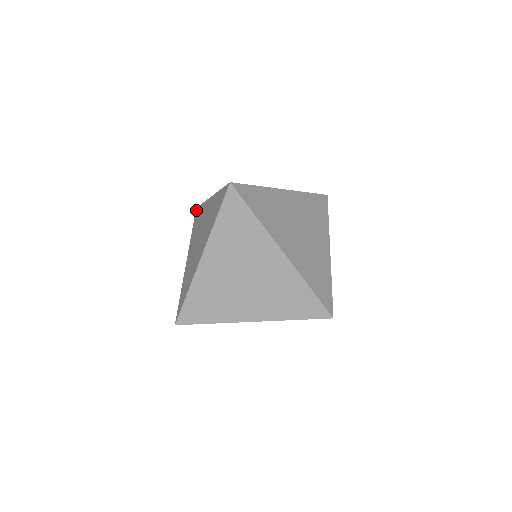
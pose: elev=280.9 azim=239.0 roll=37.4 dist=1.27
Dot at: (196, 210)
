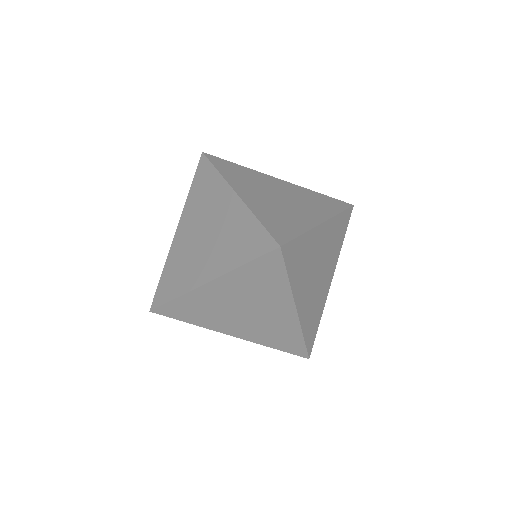
Dot at: (202, 159)
